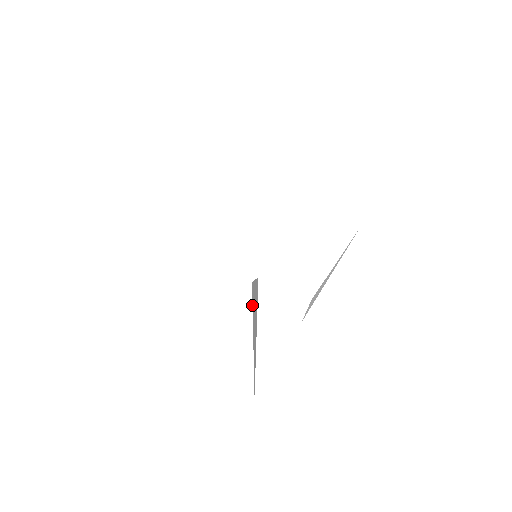
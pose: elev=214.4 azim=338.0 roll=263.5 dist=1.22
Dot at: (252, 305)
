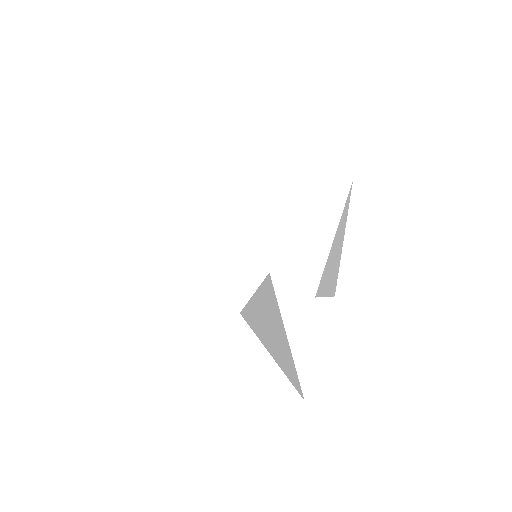
Dot at: occluded
